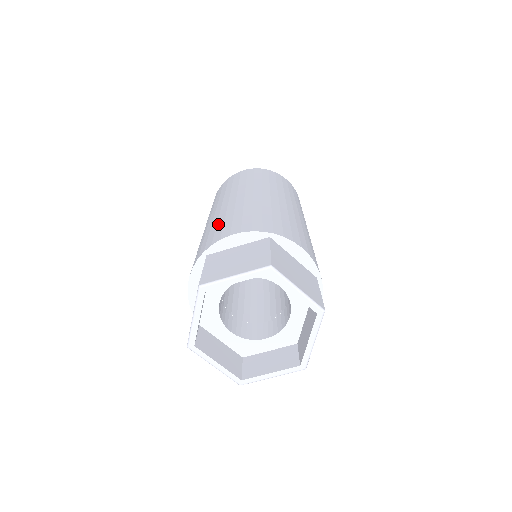
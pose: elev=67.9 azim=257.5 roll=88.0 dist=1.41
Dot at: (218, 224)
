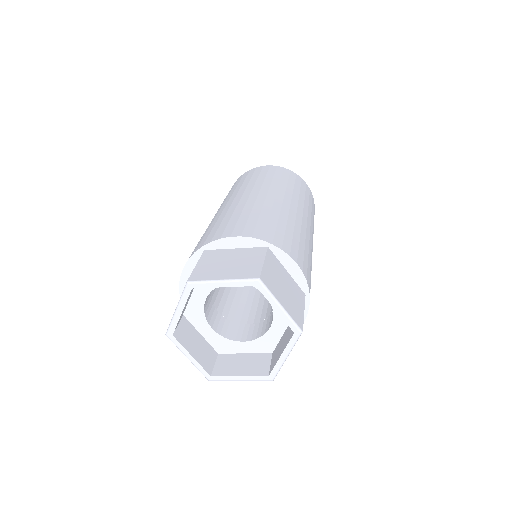
Dot at: (224, 220)
